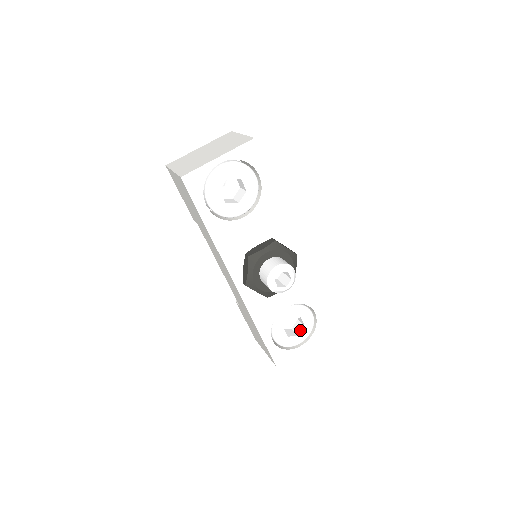
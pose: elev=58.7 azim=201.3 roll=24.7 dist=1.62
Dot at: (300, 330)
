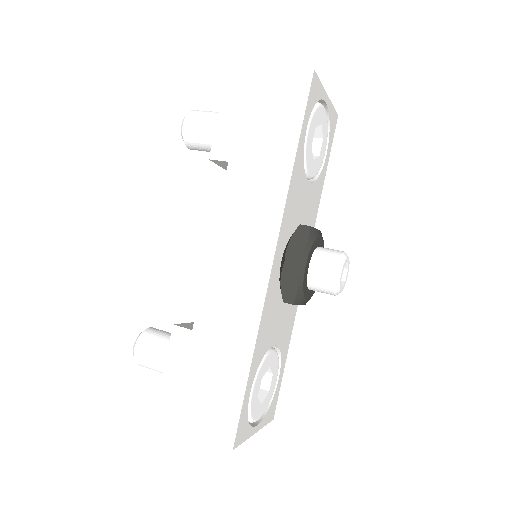
Dot at: (263, 396)
